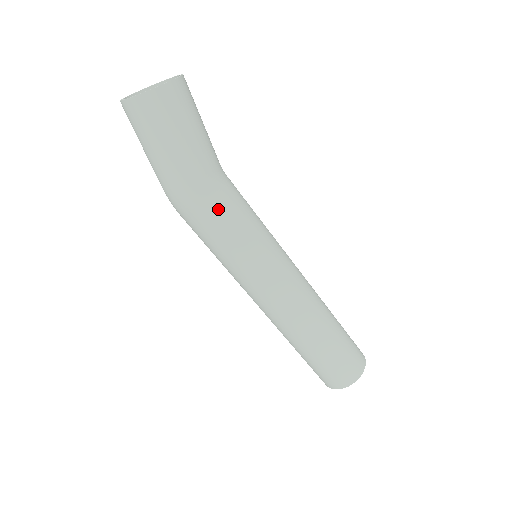
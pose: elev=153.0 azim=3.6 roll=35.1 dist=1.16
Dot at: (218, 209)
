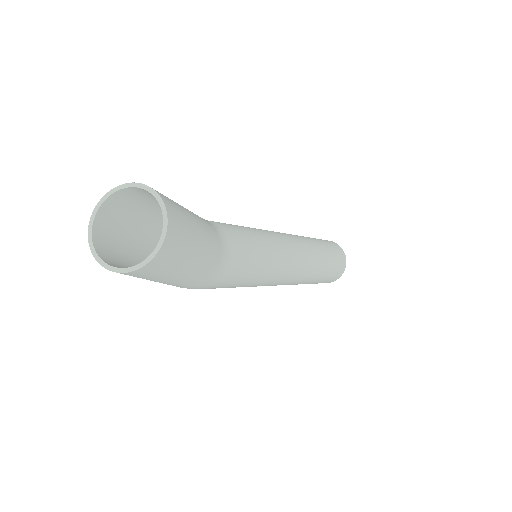
Dot at: (232, 276)
